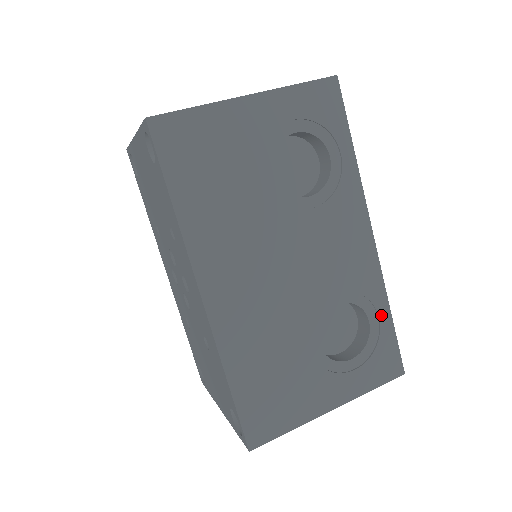
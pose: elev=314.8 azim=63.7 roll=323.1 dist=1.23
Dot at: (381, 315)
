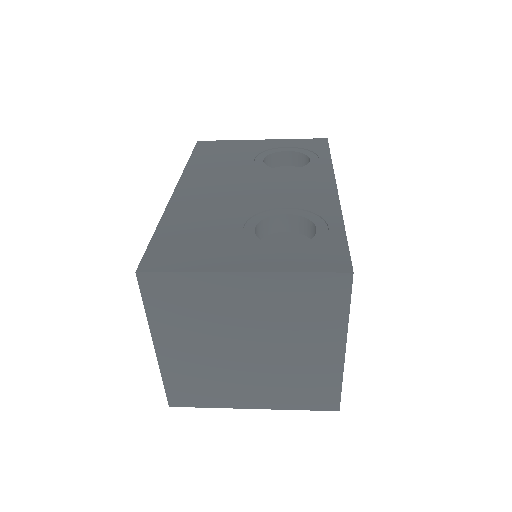
Dot at: (332, 227)
